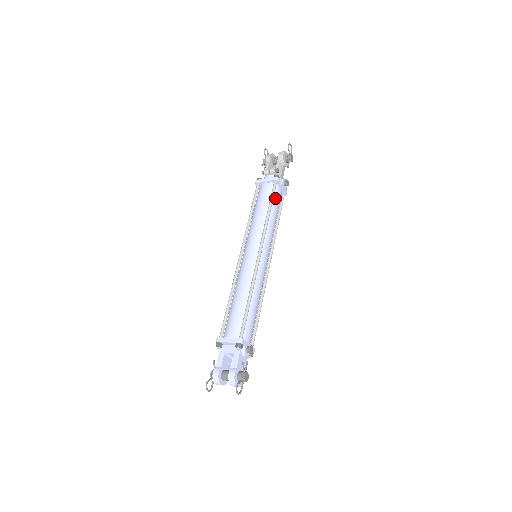
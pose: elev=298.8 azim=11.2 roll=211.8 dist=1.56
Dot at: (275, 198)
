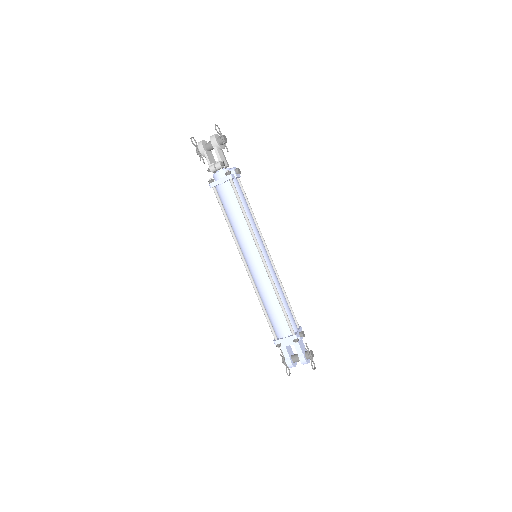
Dot at: (239, 195)
